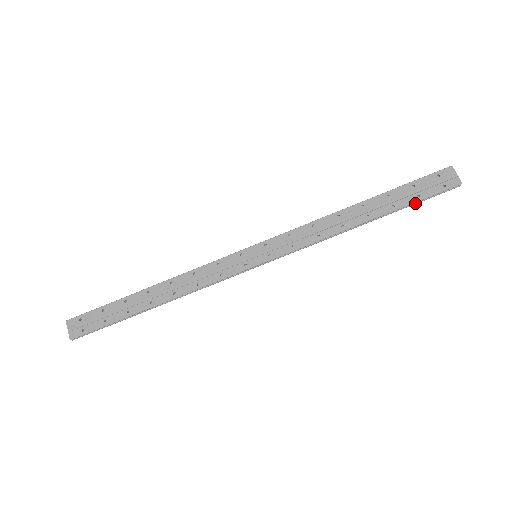
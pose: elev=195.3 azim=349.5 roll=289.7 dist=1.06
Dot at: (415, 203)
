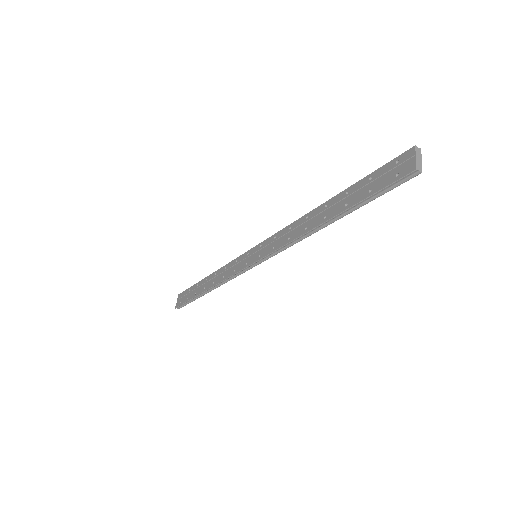
Dot at: (369, 200)
